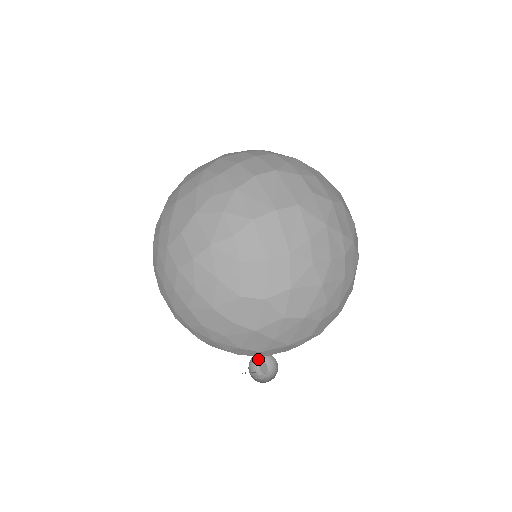
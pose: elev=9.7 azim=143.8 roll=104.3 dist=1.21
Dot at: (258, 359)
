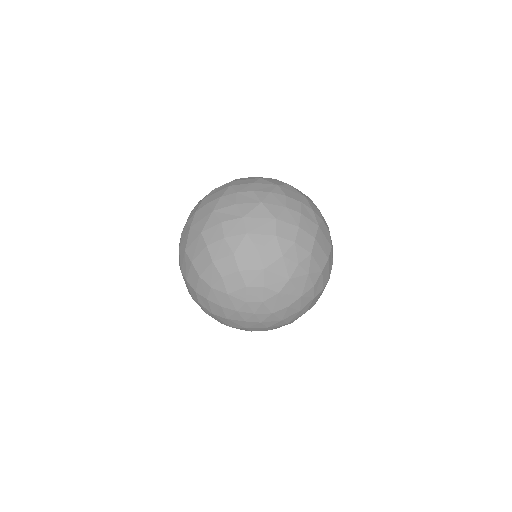
Dot at: occluded
